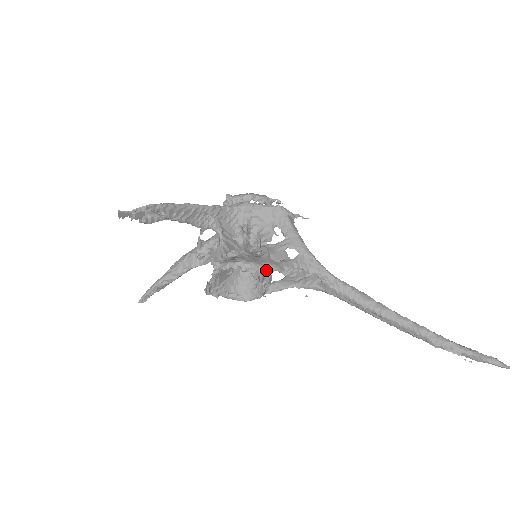
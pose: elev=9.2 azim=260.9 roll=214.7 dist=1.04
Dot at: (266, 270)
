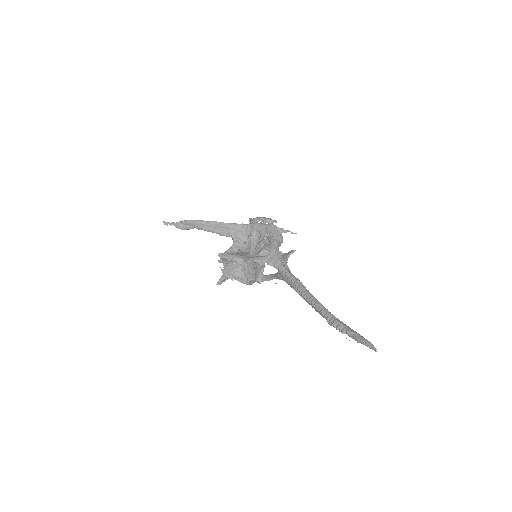
Dot at: (241, 261)
